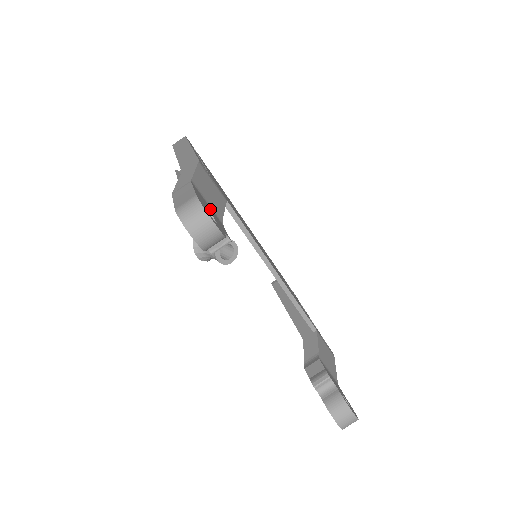
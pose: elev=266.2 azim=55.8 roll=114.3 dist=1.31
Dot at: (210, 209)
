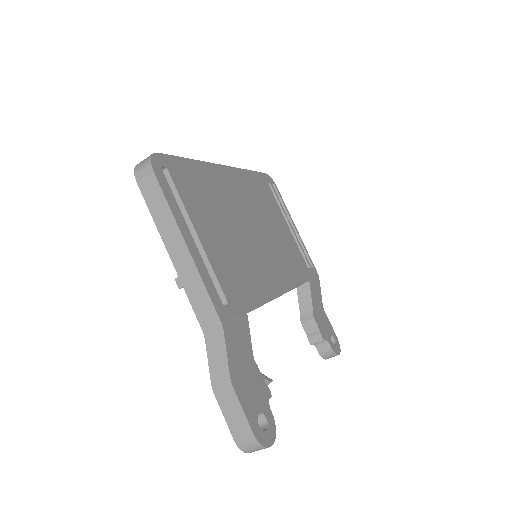
Dot at: (250, 384)
